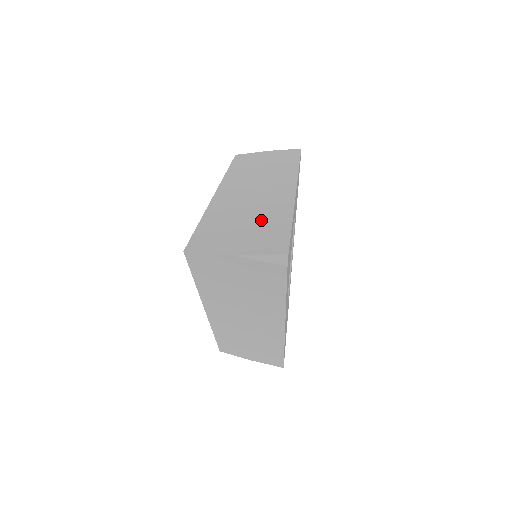
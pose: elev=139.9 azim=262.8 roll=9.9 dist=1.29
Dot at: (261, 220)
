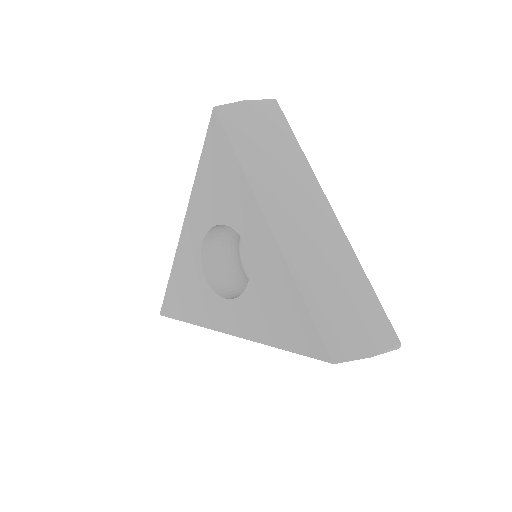
Dot at: occluded
